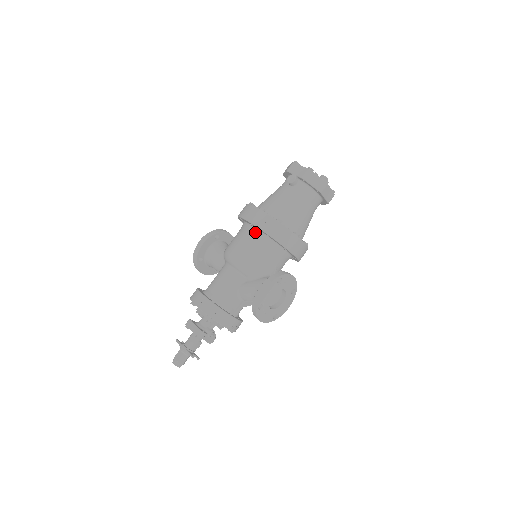
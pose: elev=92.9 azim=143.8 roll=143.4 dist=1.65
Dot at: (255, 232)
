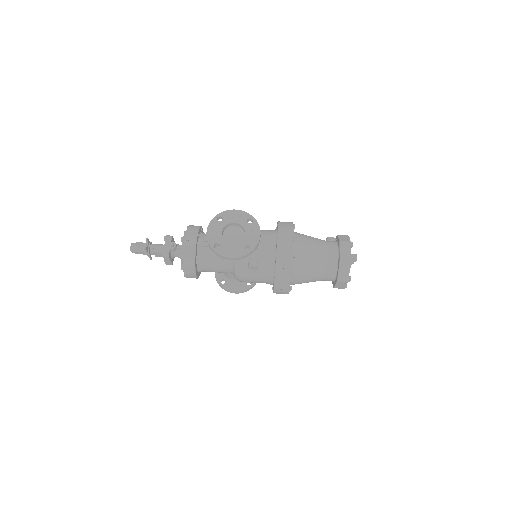
Dot at: occluded
